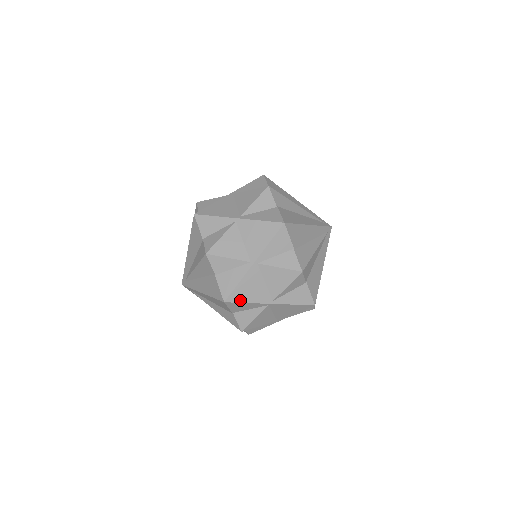
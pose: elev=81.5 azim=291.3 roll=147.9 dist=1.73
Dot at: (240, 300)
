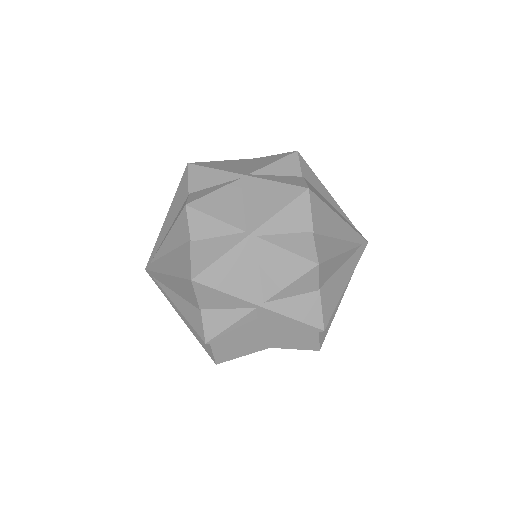
Dot at: (216, 285)
